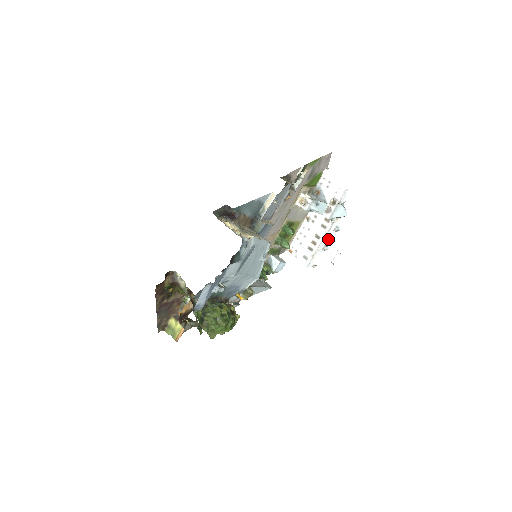
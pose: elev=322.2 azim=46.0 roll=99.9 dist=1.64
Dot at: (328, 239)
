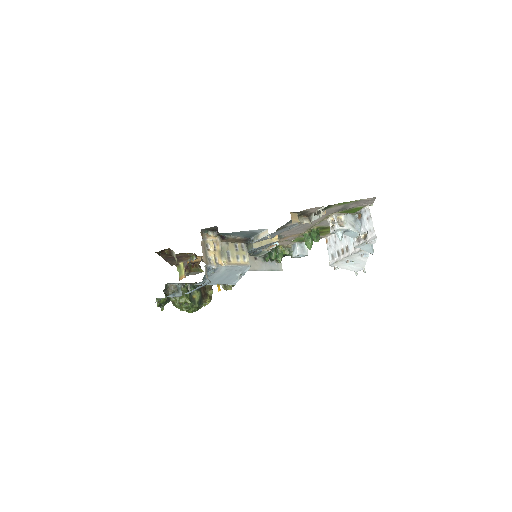
Dot at: (354, 257)
